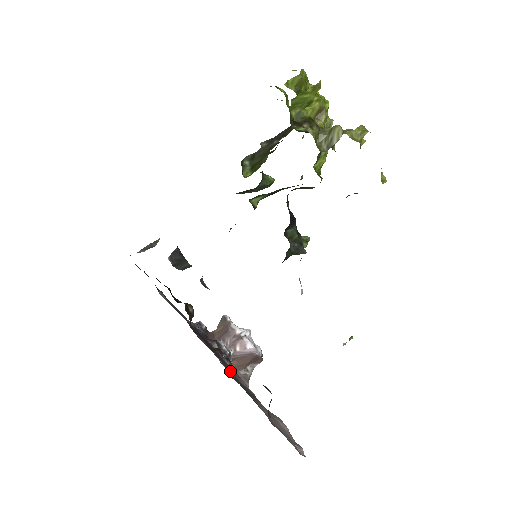
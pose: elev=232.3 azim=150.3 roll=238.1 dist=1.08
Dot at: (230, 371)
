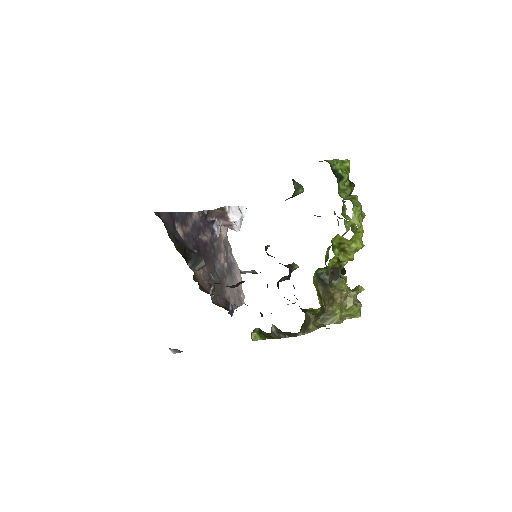
Dot at: occluded
